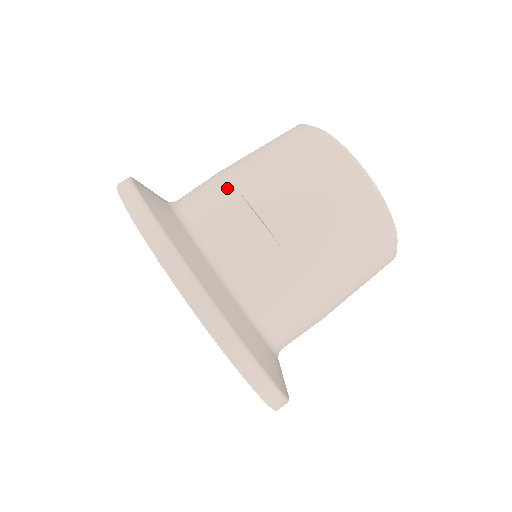
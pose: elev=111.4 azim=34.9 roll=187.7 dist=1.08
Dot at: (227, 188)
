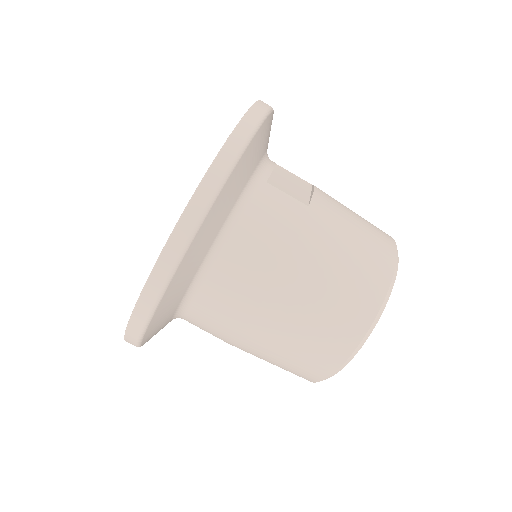
Dot at: occluded
